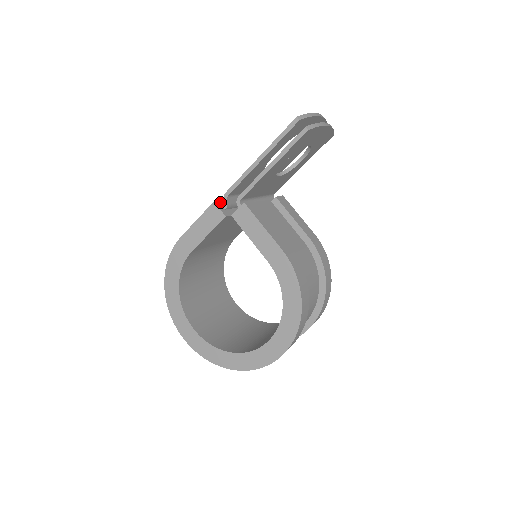
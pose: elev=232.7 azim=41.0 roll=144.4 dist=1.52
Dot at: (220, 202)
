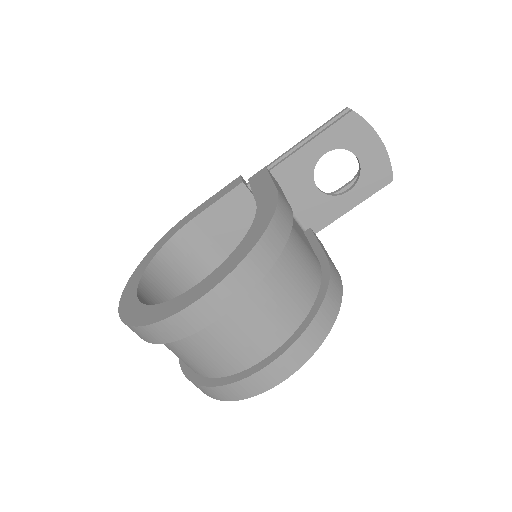
Dot at: occluded
